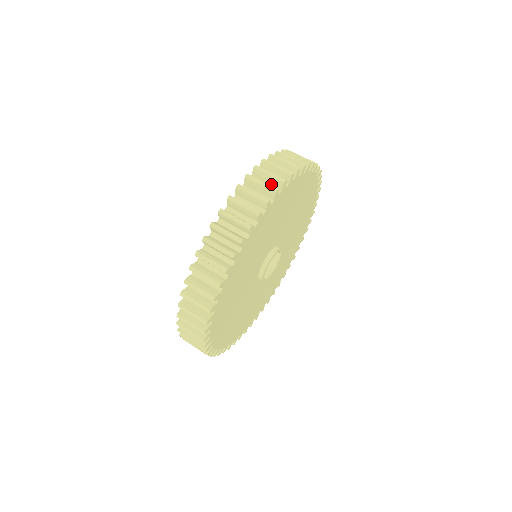
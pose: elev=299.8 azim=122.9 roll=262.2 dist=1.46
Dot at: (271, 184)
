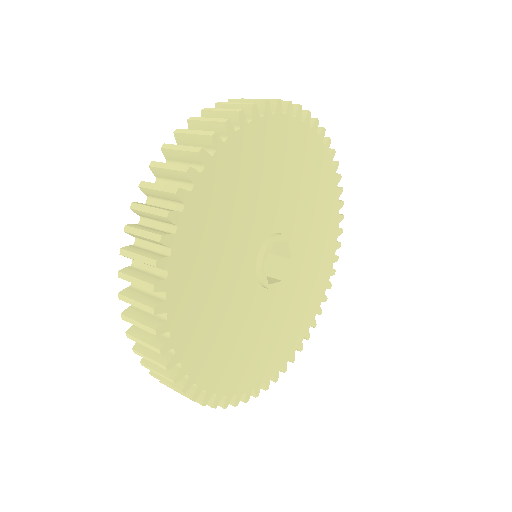
Dot at: (178, 179)
